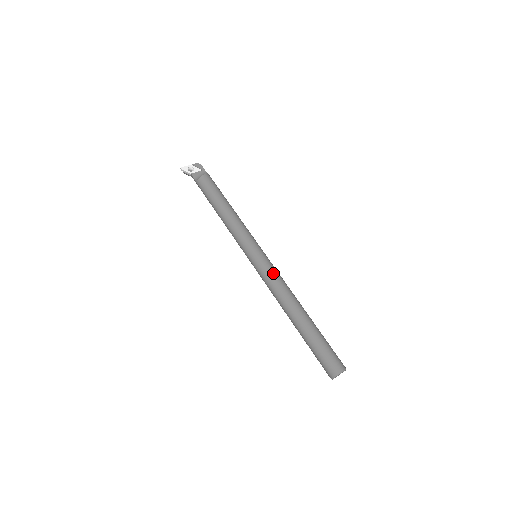
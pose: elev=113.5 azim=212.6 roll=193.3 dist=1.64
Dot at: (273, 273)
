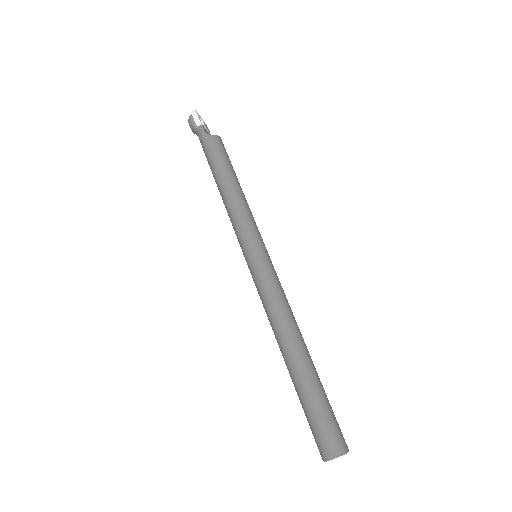
Dot at: occluded
